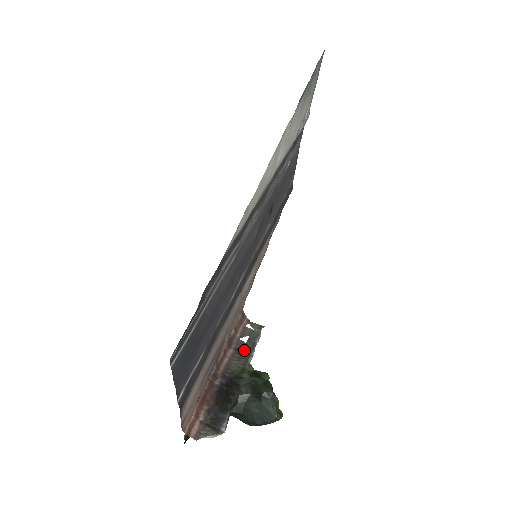
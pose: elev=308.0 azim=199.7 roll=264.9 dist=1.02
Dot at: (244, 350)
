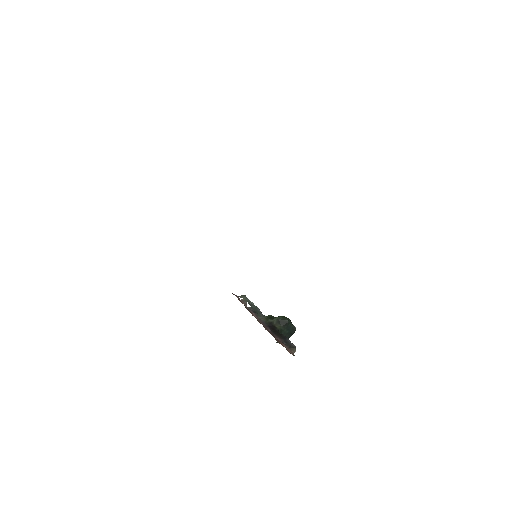
Dot at: (255, 310)
